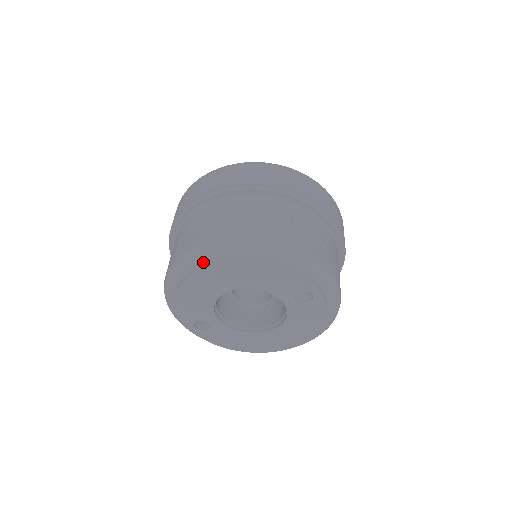
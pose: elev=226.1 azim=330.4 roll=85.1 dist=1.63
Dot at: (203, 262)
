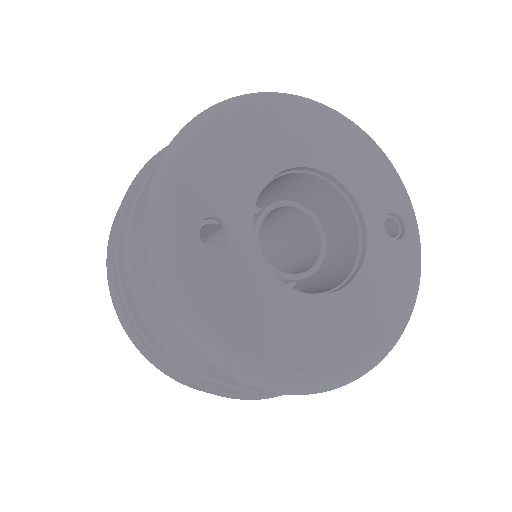
Dot at: (282, 103)
